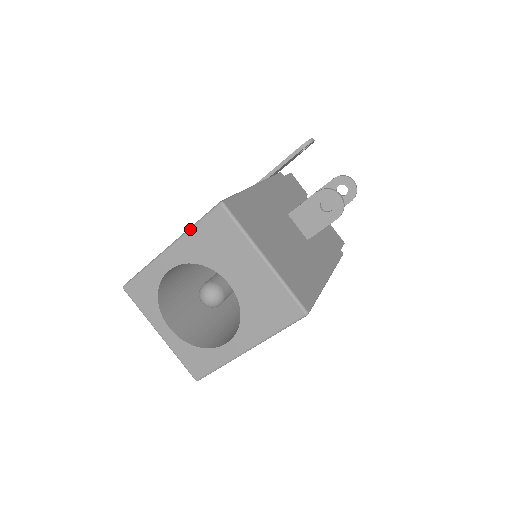
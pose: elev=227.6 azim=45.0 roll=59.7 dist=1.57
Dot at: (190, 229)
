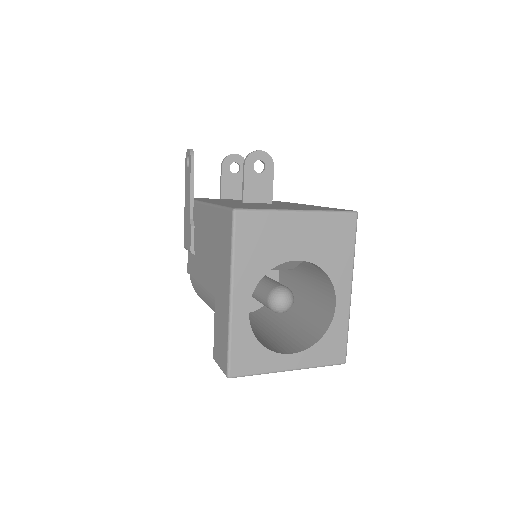
Dot at: (233, 258)
